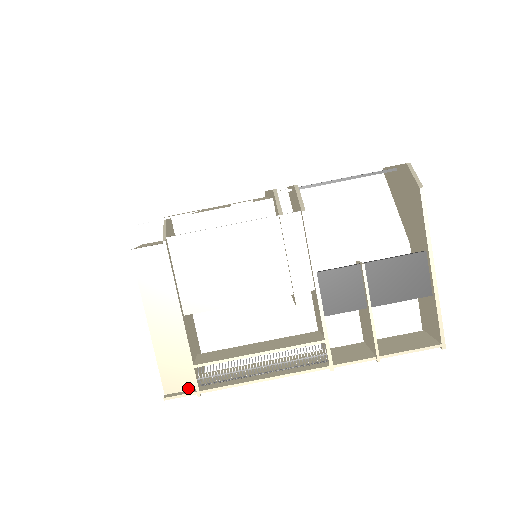
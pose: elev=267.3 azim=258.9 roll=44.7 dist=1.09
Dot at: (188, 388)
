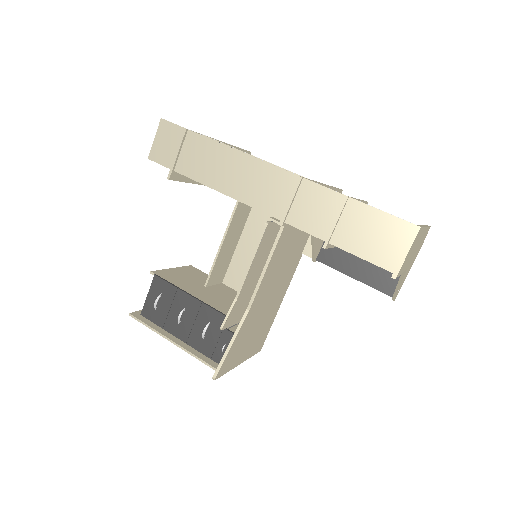
Dot at: (180, 133)
